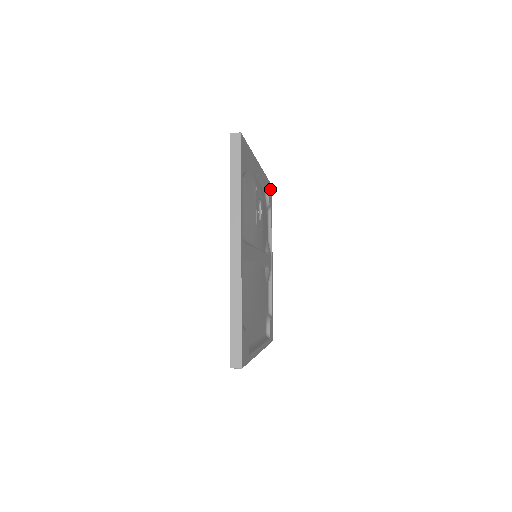
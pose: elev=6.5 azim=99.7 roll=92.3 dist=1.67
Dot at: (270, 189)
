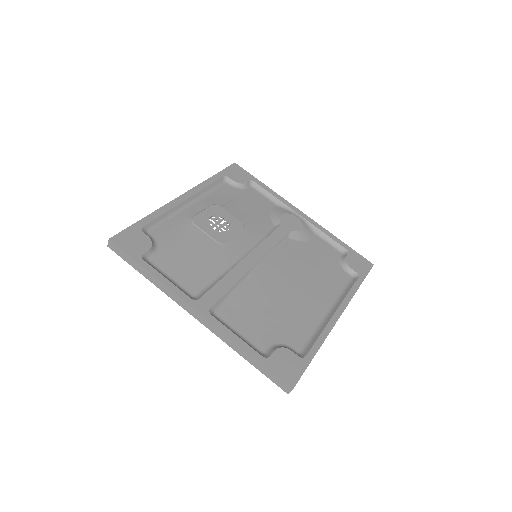
Dot at: (233, 171)
